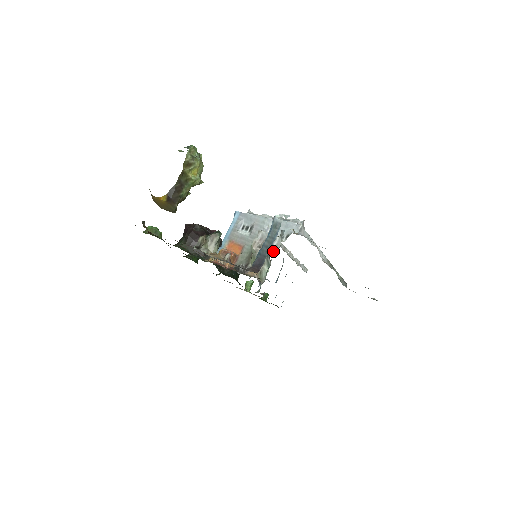
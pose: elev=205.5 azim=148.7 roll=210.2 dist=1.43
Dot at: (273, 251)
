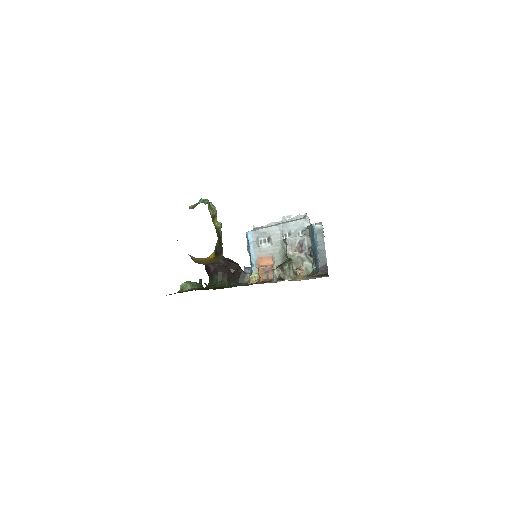
Dot at: (309, 249)
